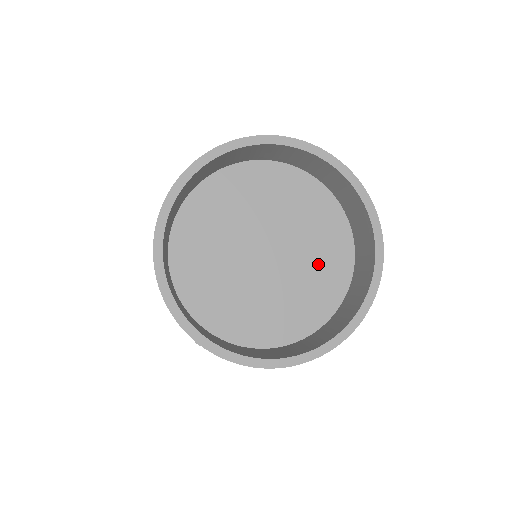
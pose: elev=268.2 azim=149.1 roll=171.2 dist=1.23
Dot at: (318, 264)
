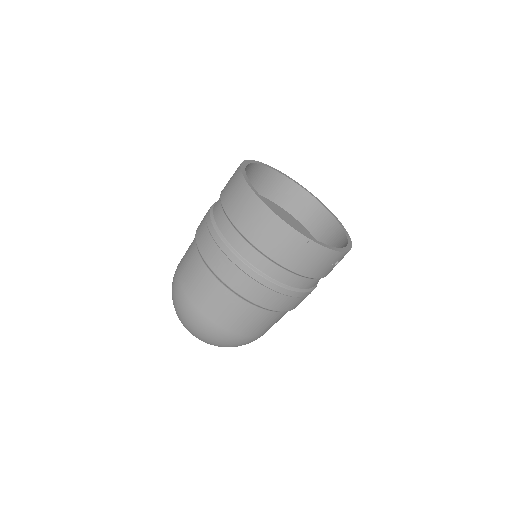
Dot at: occluded
